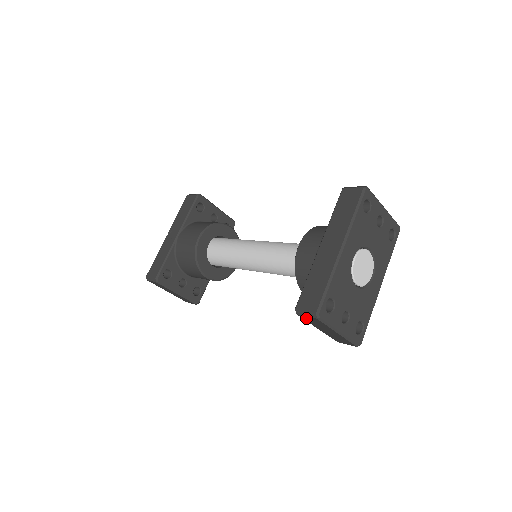
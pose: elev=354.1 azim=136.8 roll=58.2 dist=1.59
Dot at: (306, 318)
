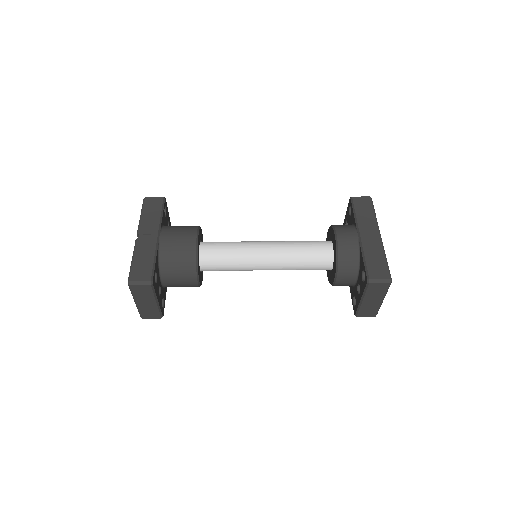
Dot at: (374, 287)
